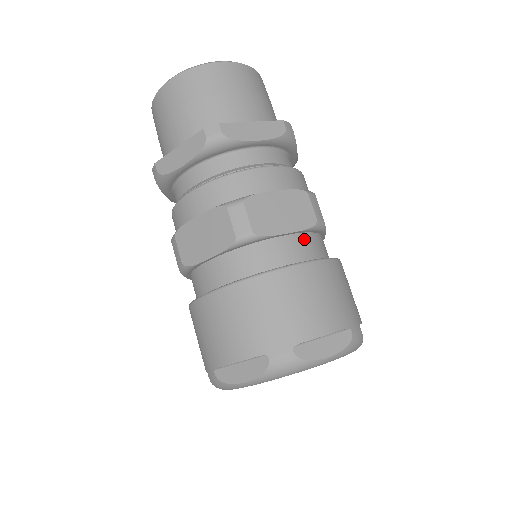
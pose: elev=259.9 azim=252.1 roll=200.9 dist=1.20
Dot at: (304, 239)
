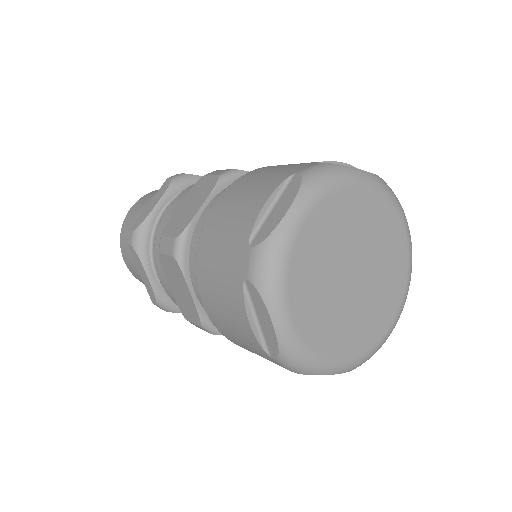
Dot at: occluded
